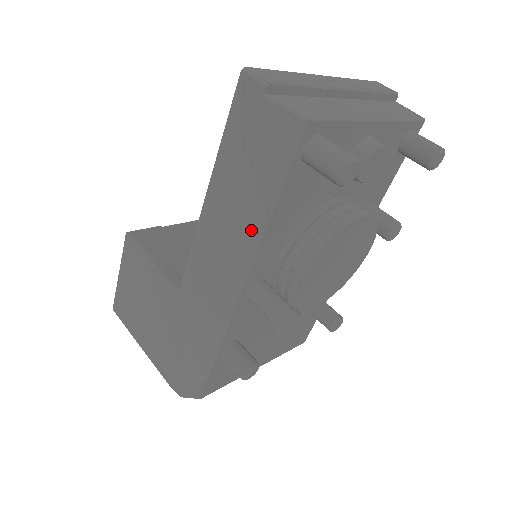
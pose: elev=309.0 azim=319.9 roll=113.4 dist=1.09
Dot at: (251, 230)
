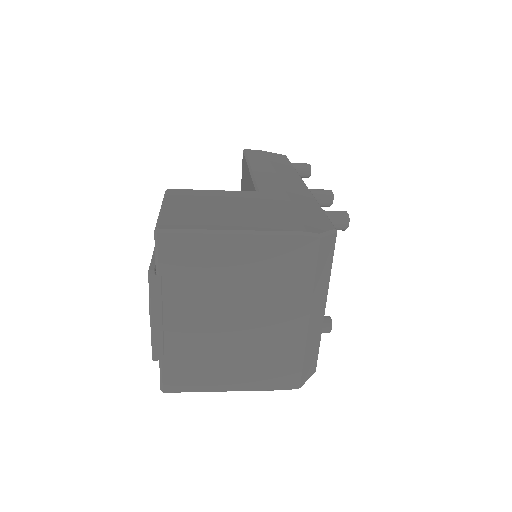
Dot at: (290, 170)
